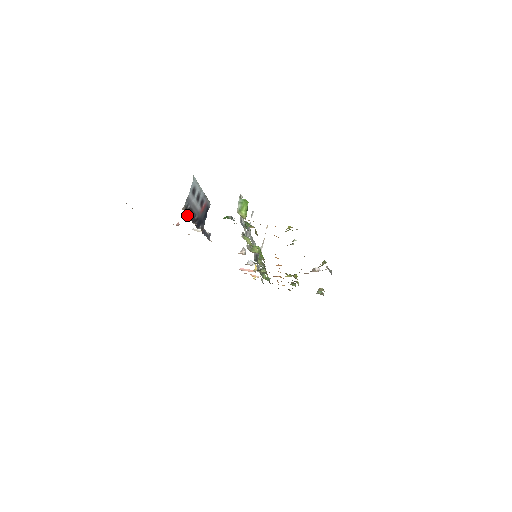
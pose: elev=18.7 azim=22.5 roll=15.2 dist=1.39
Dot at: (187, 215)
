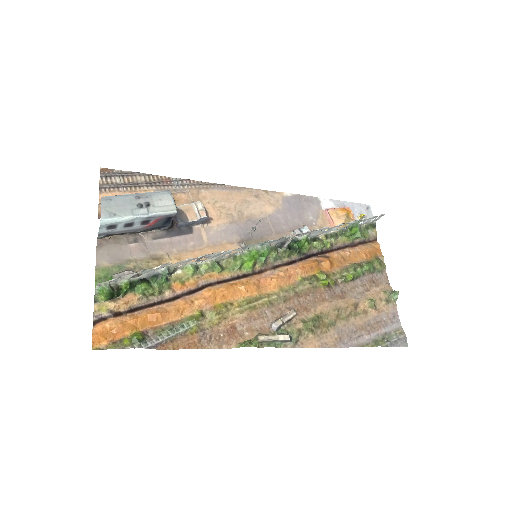
Dot at: (115, 236)
